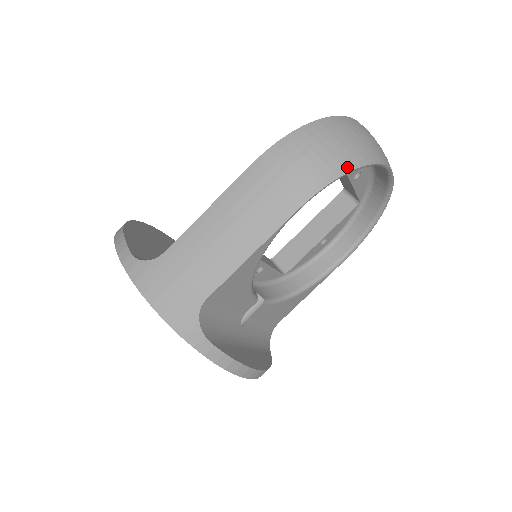
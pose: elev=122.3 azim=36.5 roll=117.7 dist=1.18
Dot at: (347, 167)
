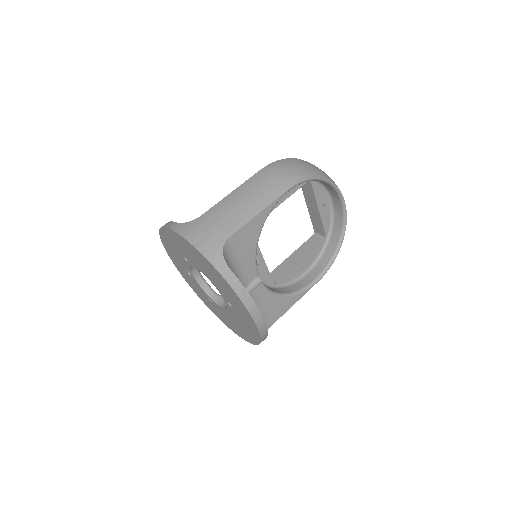
Dot at: (316, 175)
